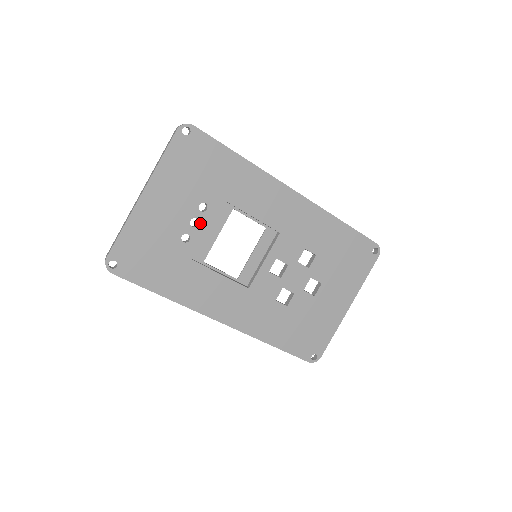
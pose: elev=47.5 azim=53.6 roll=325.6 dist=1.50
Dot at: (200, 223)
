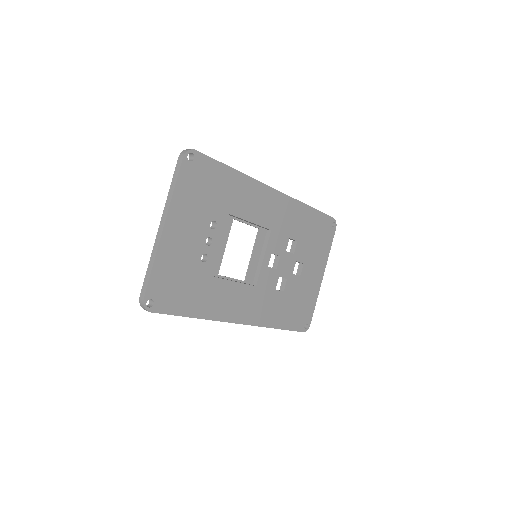
Dot at: (213, 240)
